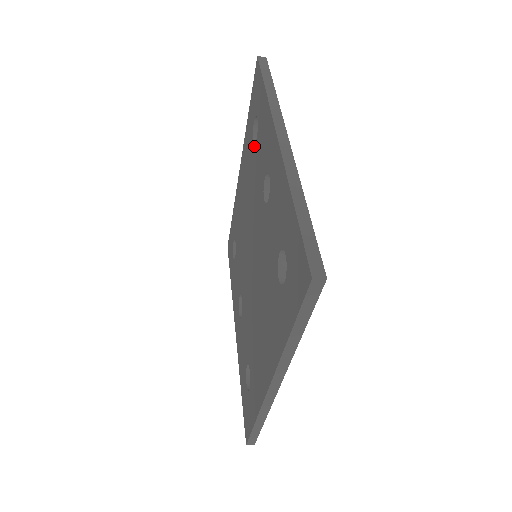
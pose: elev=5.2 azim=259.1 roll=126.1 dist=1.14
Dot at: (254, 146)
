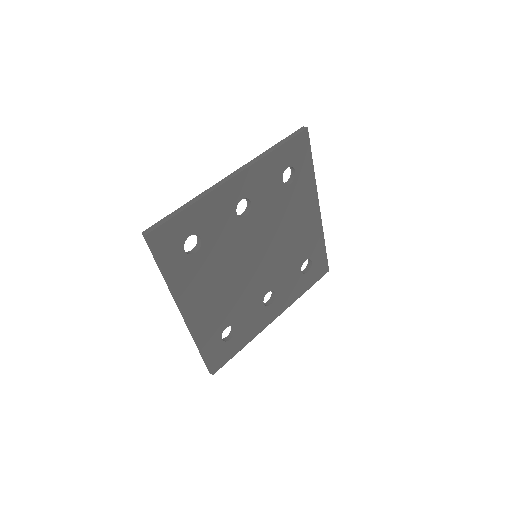
Dot at: occluded
